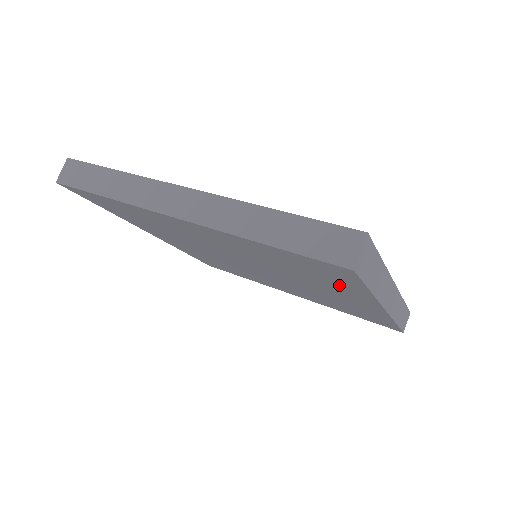
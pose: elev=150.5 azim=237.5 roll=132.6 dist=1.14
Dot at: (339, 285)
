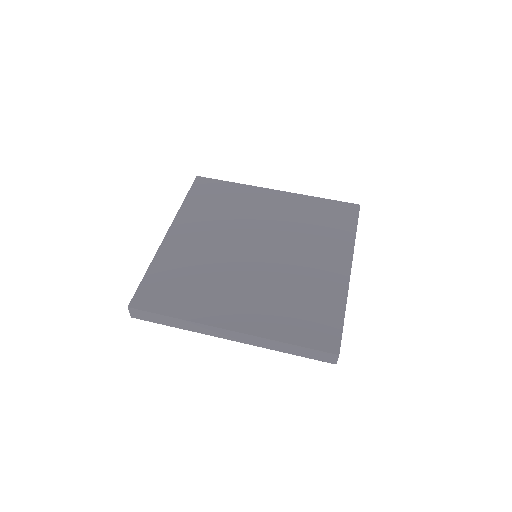
Dot at: occluded
